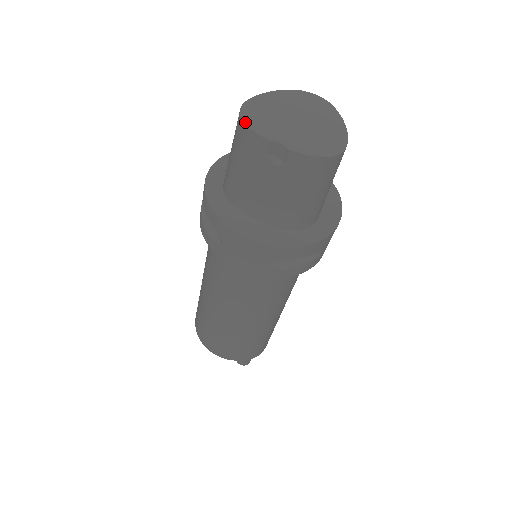
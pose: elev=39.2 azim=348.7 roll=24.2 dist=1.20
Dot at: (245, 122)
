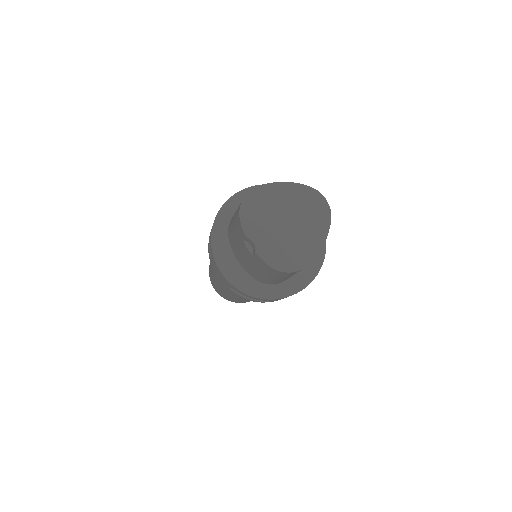
Dot at: (240, 210)
